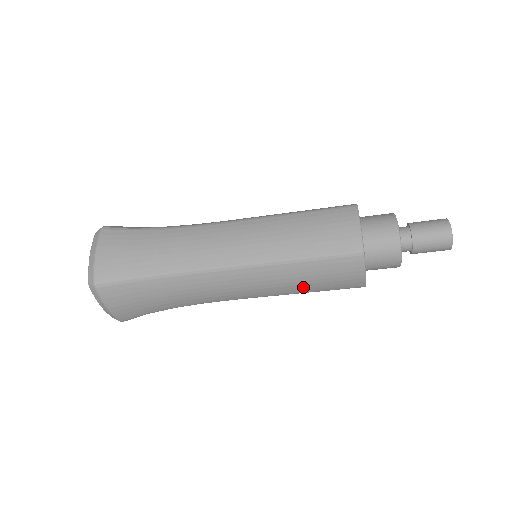
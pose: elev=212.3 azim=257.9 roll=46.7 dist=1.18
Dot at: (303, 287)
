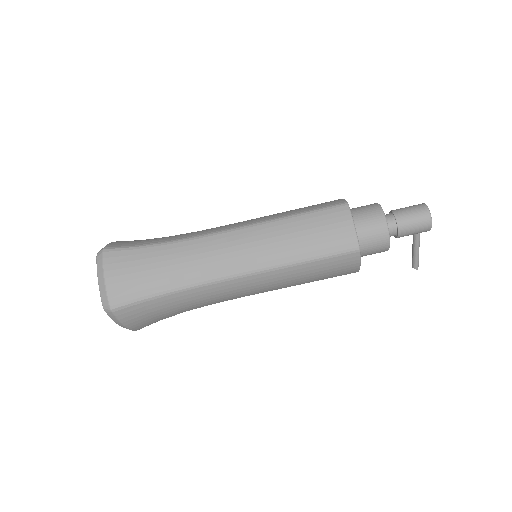
Dot at: (298, 248)
